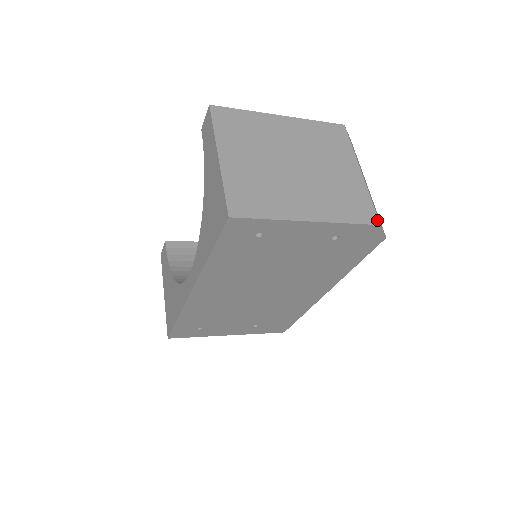
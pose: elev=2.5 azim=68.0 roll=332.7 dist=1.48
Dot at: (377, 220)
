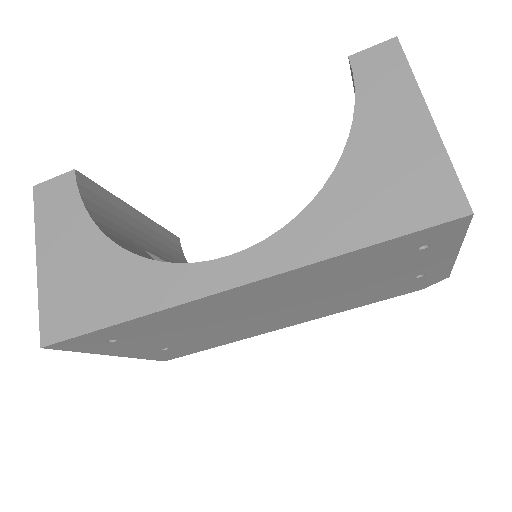
Dot at: occluded
